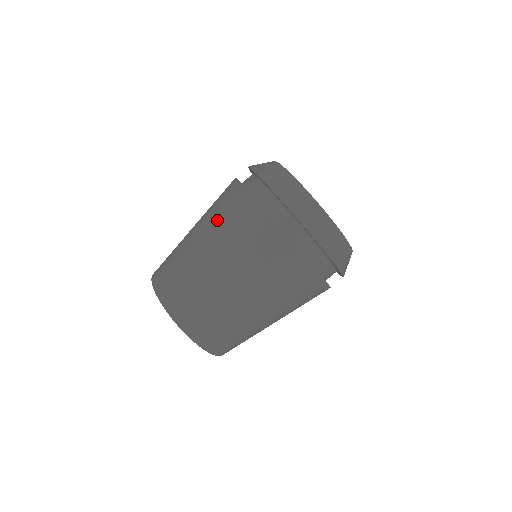
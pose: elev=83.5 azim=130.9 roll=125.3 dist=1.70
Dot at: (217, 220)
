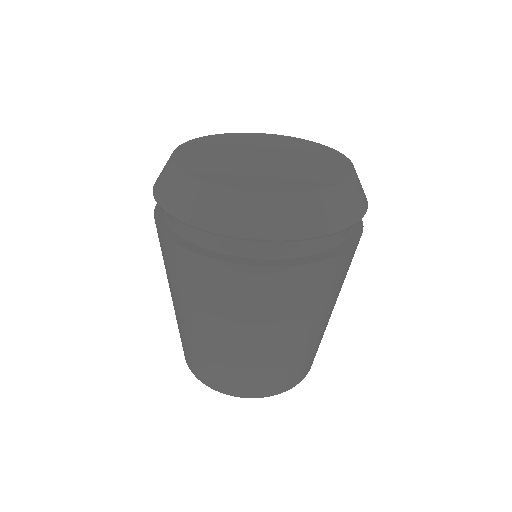
Dot at: (204, 303)
